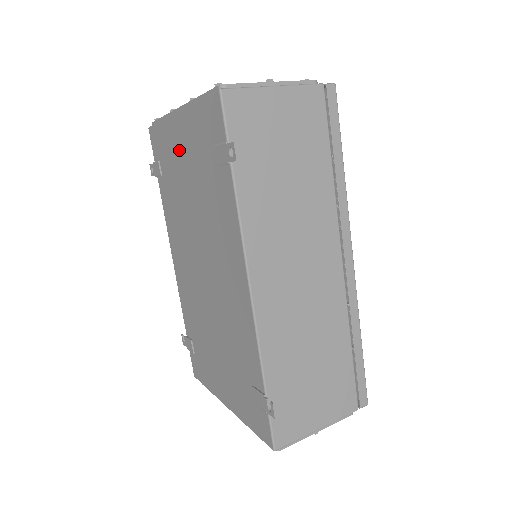
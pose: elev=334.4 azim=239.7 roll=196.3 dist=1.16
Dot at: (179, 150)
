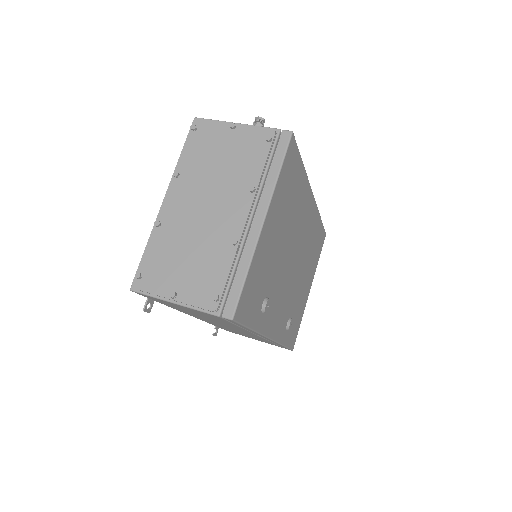
Dot at: occluded
